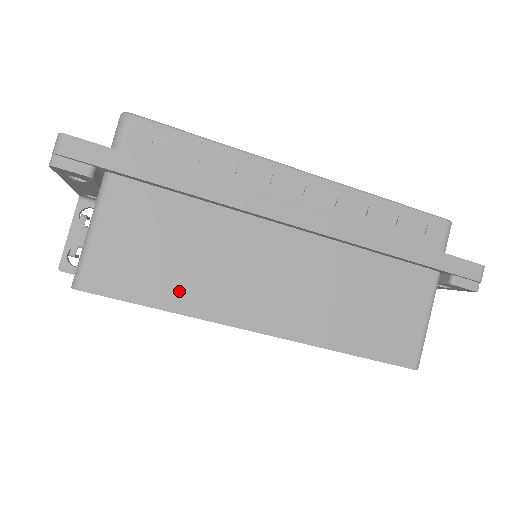
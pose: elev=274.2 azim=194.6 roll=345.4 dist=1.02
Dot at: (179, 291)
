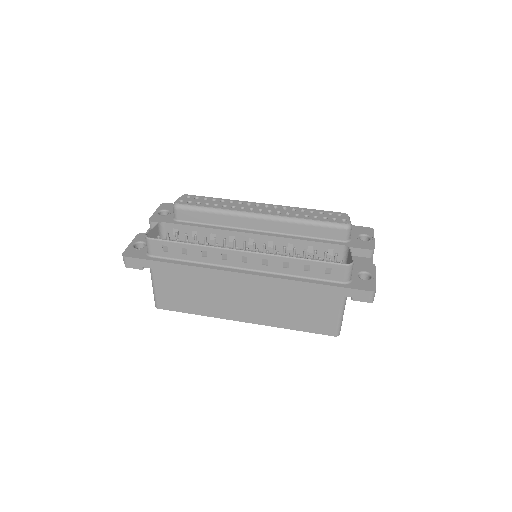
Dot at: (199, 307)
